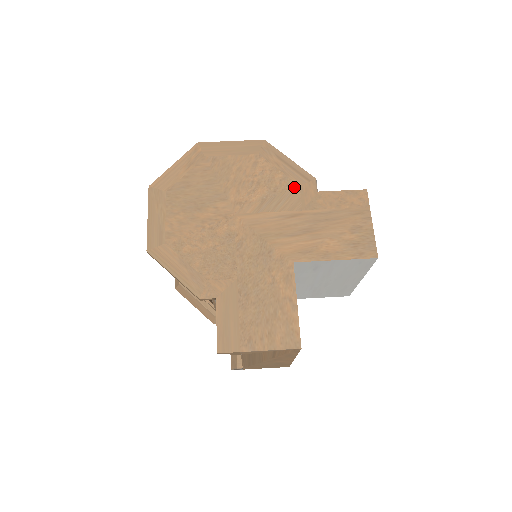
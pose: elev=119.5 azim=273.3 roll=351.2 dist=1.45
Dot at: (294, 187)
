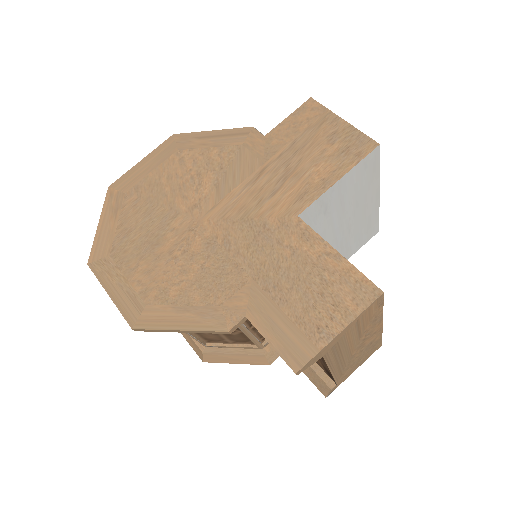
Dot at: (237, 150)
